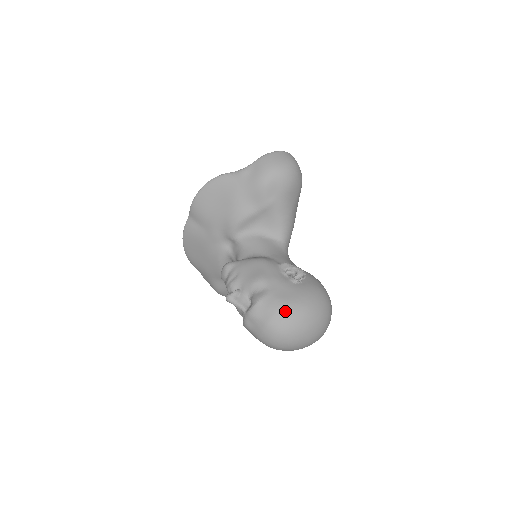
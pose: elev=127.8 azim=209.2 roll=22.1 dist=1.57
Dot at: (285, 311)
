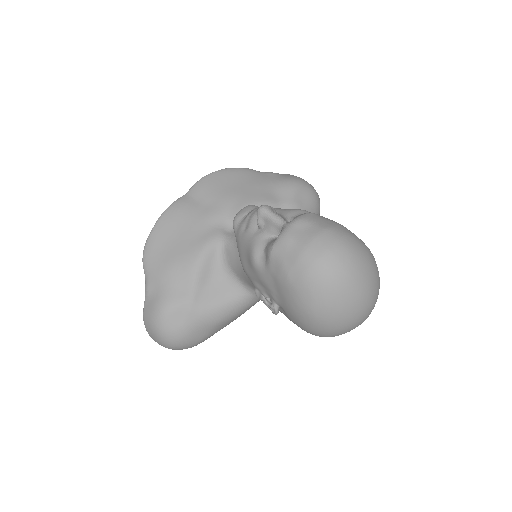
Dot at: (348, 230)
